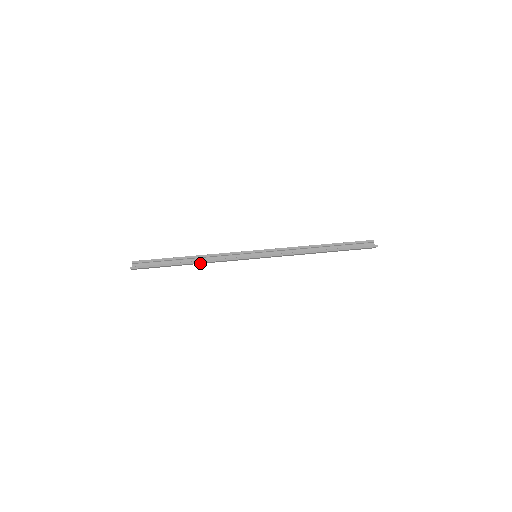
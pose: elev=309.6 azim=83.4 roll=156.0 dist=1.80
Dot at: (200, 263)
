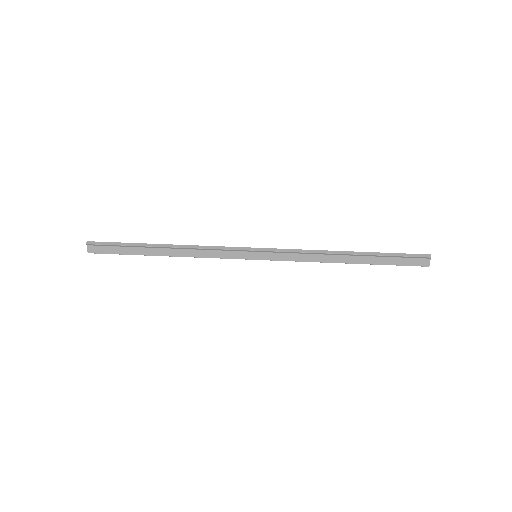
Dot at: (179, 255)
